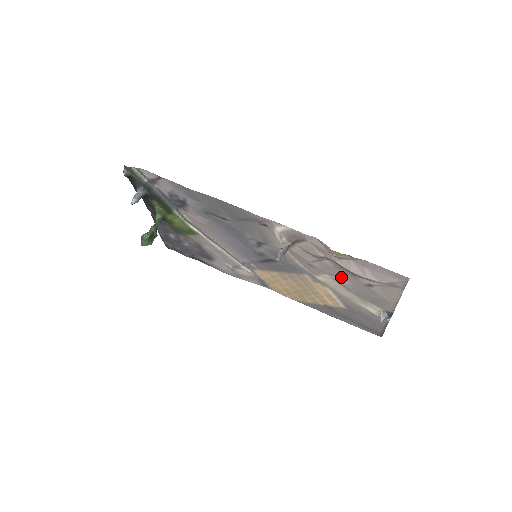
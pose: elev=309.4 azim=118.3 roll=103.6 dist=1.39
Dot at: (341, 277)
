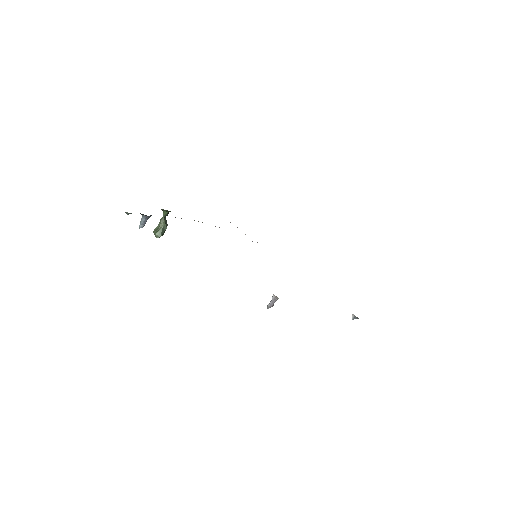
Dot at: occluded
